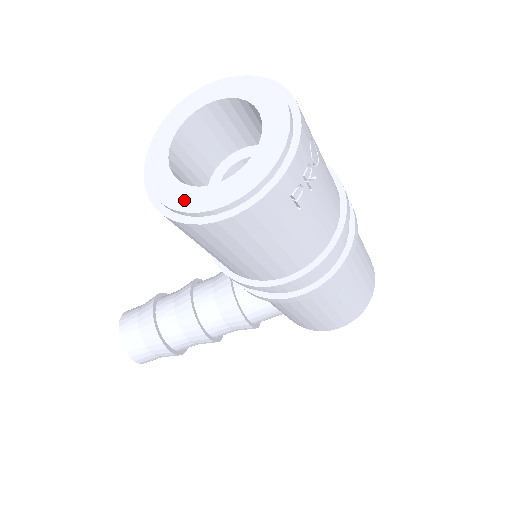
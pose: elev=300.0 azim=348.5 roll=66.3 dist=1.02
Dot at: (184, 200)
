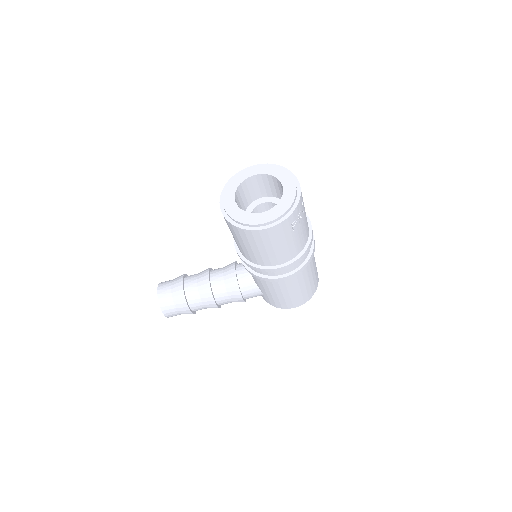
Dot at: (243, 218)
